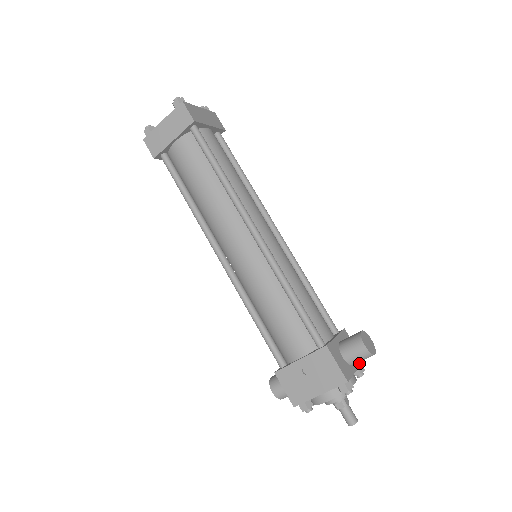
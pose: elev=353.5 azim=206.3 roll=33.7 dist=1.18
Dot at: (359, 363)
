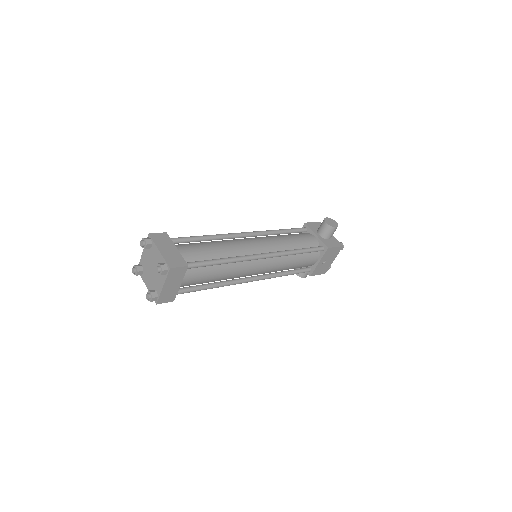
Dot at: occluded
